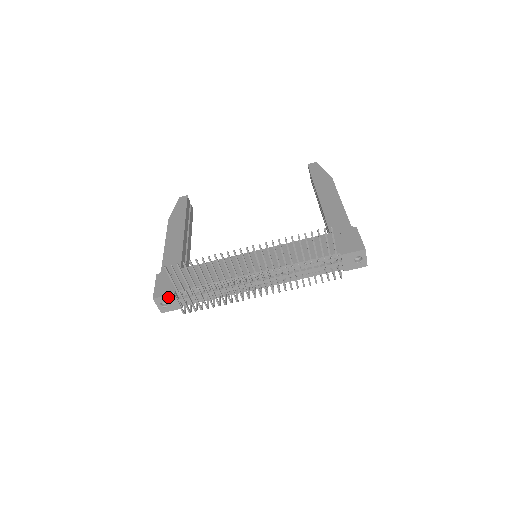
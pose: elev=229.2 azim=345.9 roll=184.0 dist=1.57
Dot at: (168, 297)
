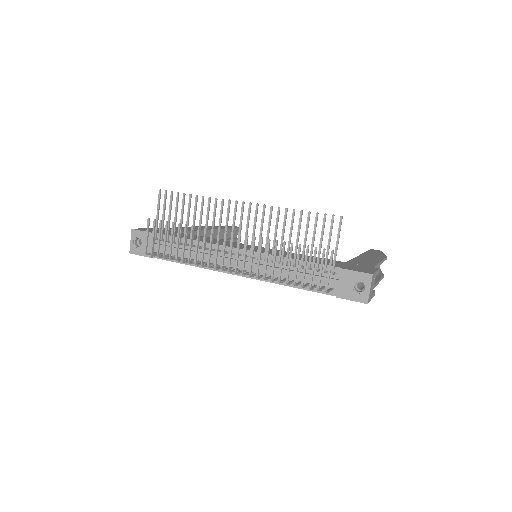
Dot at: (145, 234)
